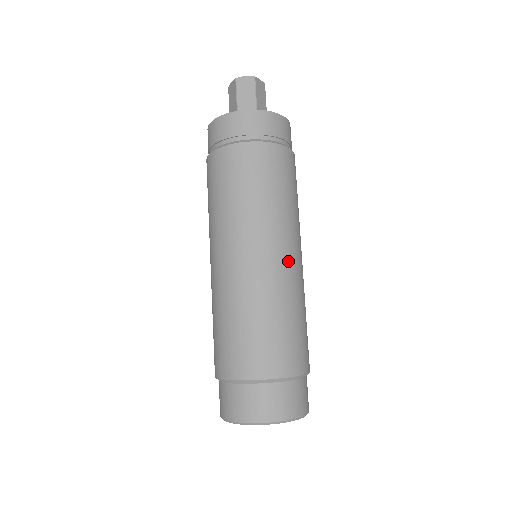
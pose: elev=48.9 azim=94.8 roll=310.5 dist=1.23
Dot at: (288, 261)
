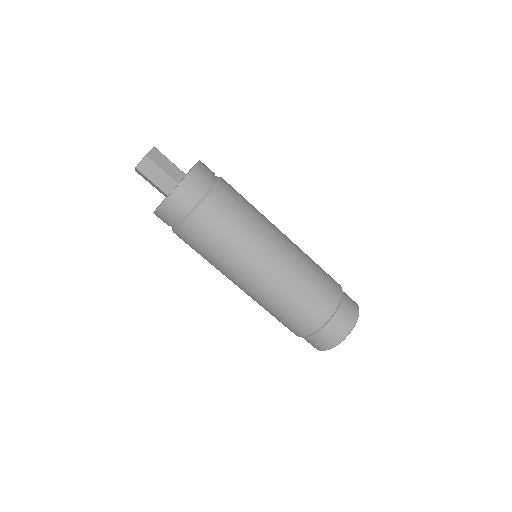
Dot at: (279, 257)
